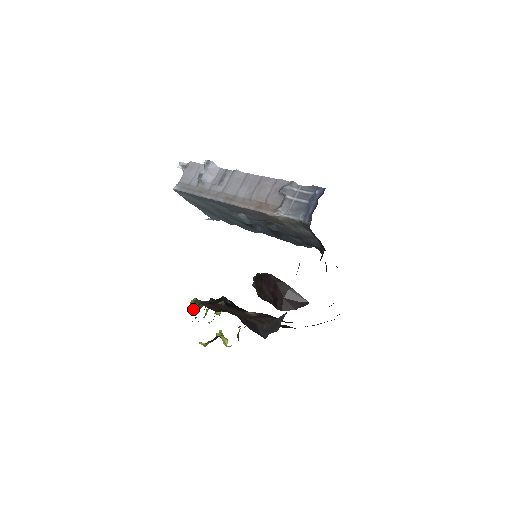
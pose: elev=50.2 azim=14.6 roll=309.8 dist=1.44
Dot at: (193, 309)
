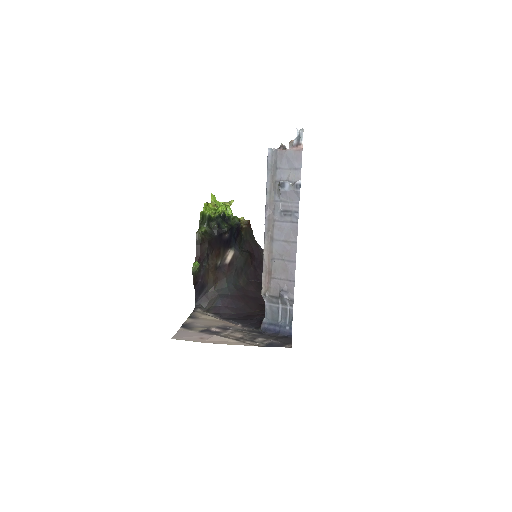
Dot at: (201, 218)
